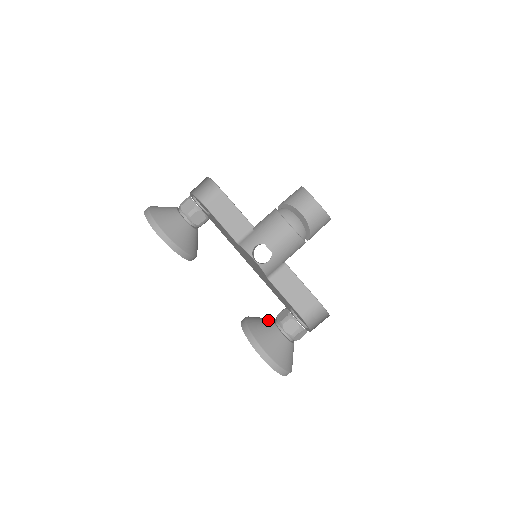
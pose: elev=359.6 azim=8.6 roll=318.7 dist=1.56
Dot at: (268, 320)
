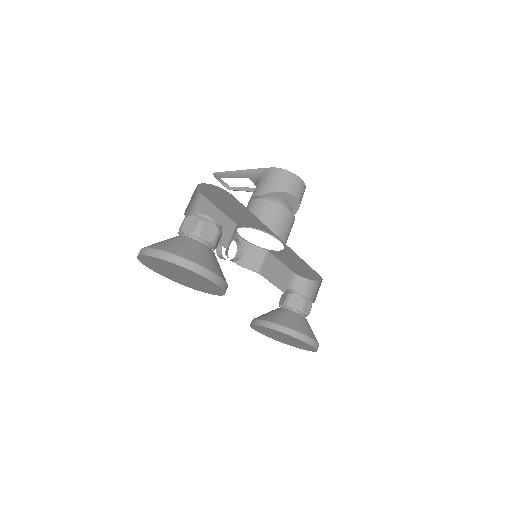
Dot at: (287, 312)
